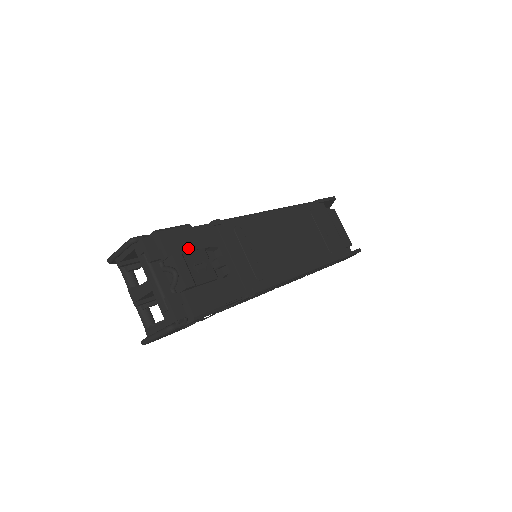
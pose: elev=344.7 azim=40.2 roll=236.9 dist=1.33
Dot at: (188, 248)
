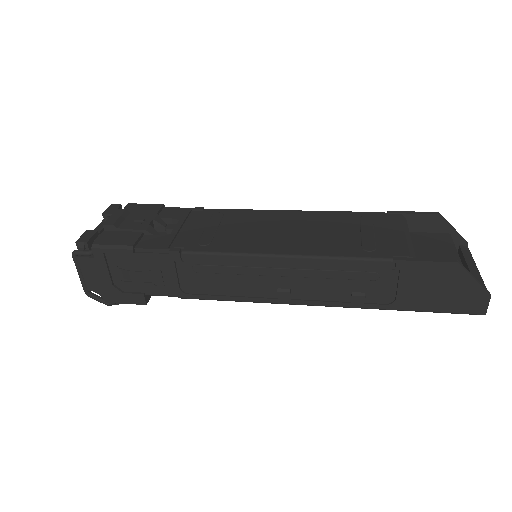
Dot at: (143, 213)
